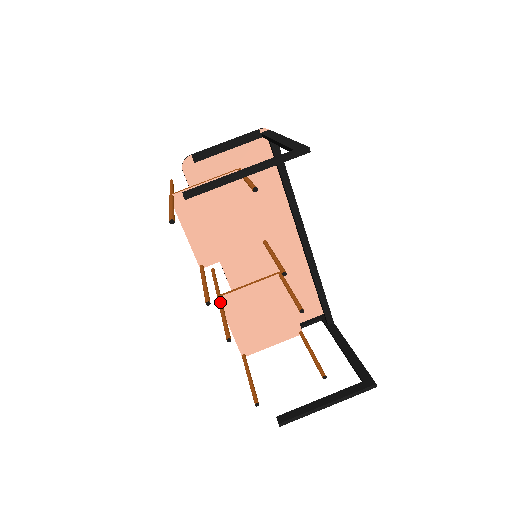
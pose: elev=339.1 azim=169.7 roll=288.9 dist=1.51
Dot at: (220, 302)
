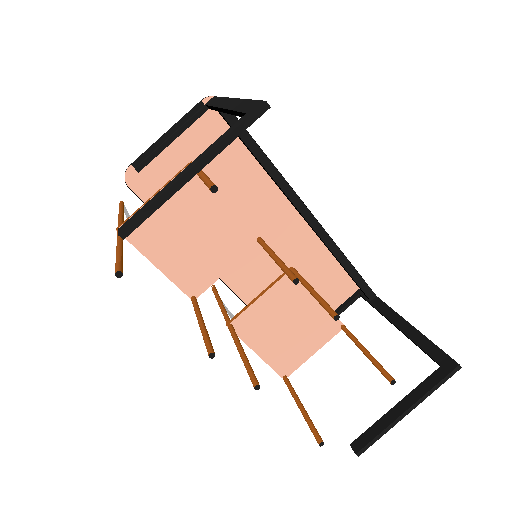
Dot at: (232, 332)
